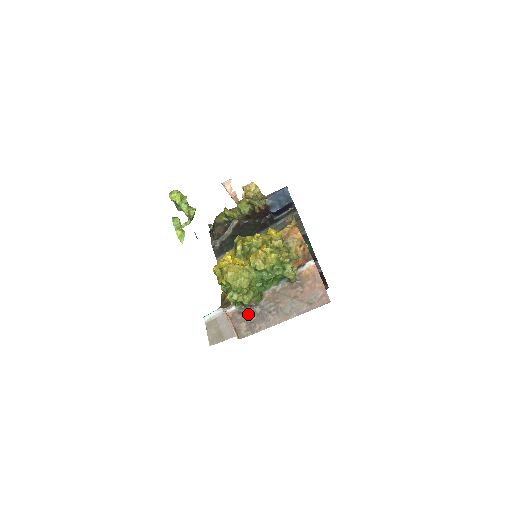
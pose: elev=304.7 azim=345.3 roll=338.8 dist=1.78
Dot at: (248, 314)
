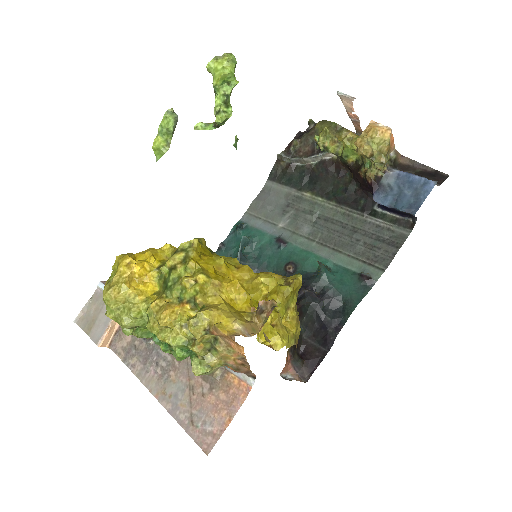
Dot at: occluded
